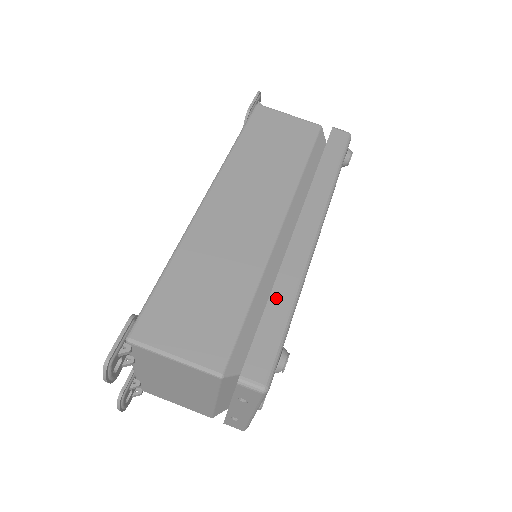
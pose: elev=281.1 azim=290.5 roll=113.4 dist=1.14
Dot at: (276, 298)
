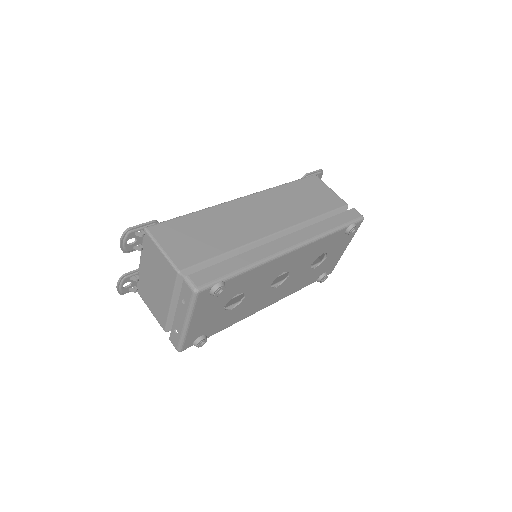
Dot at: (240, 258)
